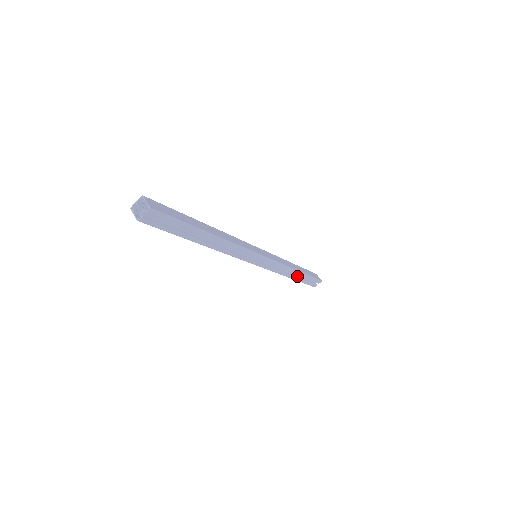
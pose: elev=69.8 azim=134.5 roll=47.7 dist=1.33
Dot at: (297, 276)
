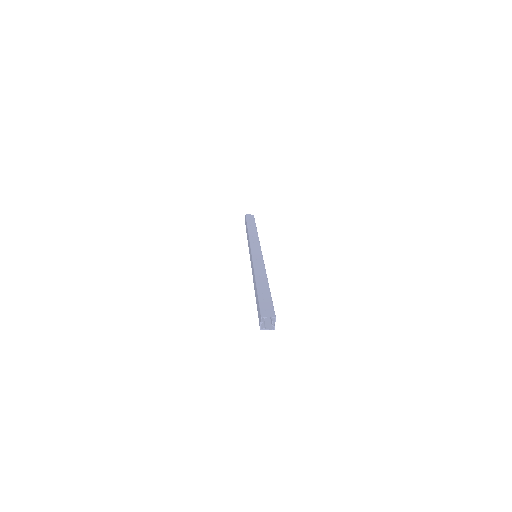
Dot at: occluded
